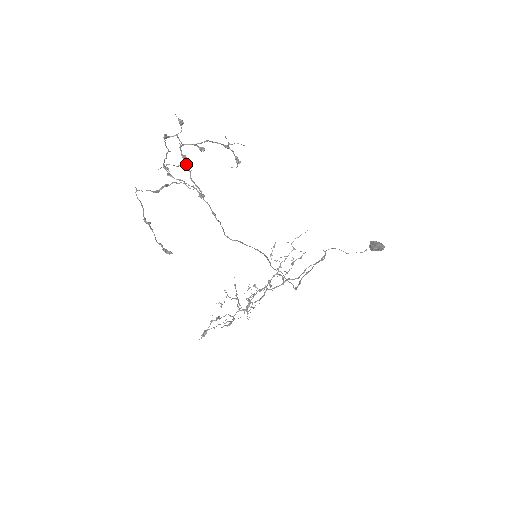
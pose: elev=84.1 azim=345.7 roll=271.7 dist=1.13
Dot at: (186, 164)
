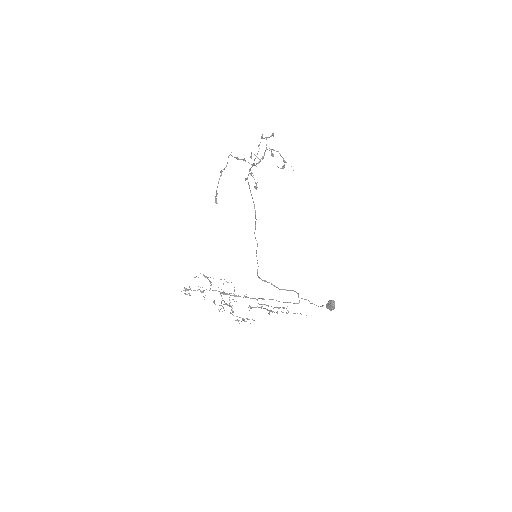
Dot at: occluded
